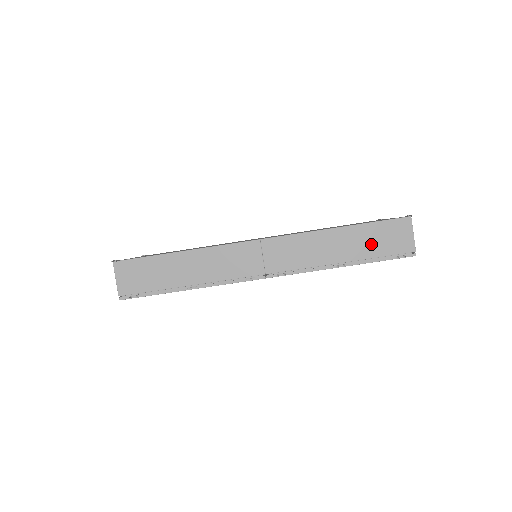
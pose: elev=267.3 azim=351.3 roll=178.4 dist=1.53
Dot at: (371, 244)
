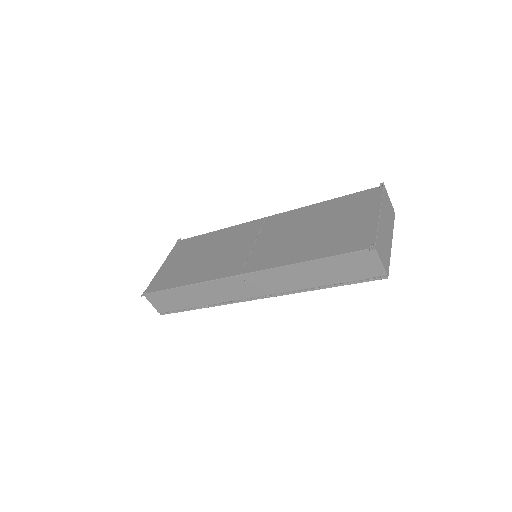
Dot at: (340, 272)
